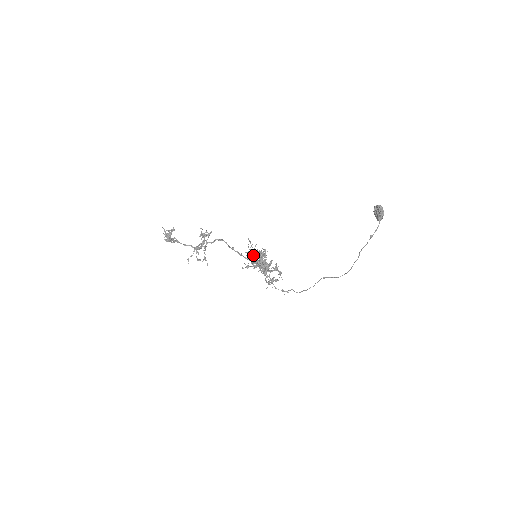
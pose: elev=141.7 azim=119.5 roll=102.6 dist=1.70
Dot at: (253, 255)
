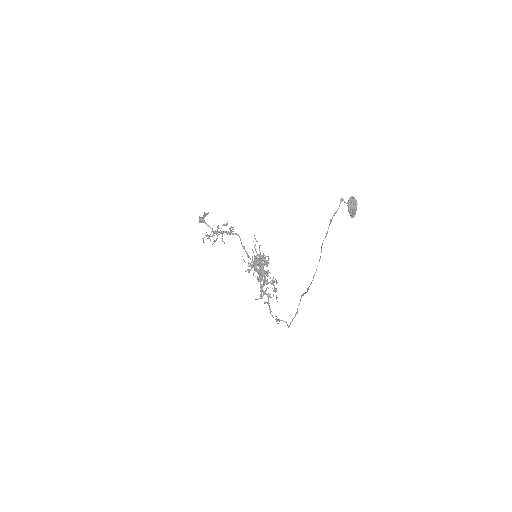
Dot at: occluded
